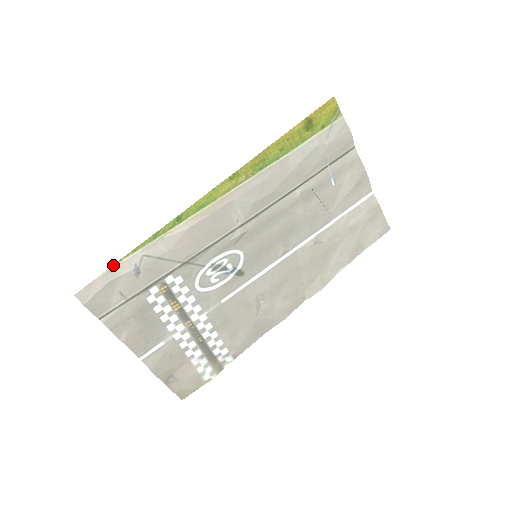
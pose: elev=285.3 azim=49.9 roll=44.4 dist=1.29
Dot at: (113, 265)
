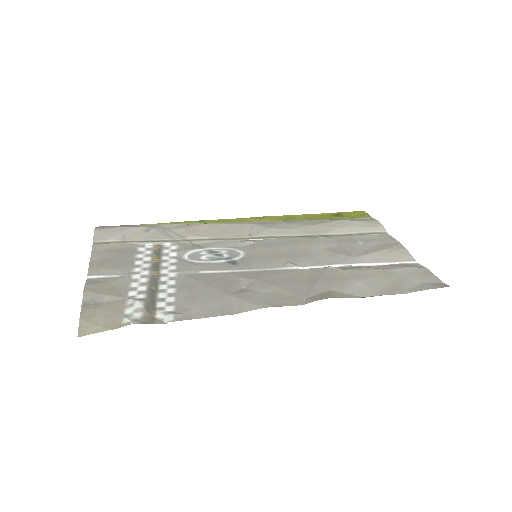
Dot at: (136, 225)
